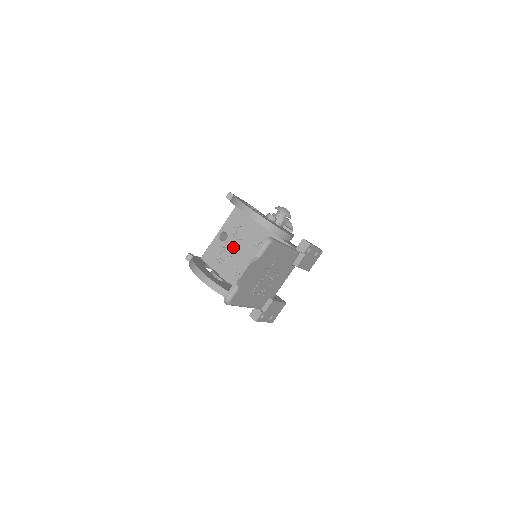
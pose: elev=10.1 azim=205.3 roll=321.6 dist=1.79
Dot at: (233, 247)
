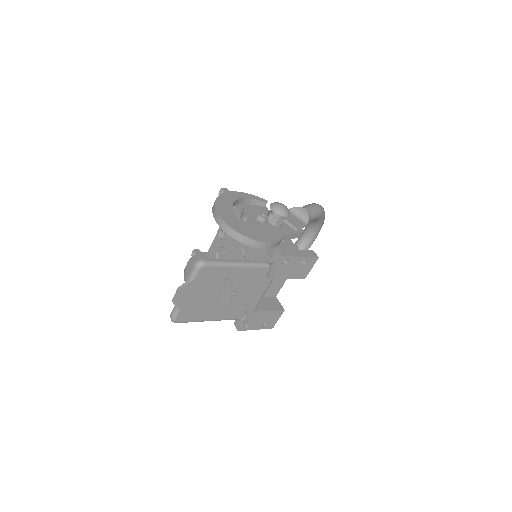
Dot at: (227, 248)
